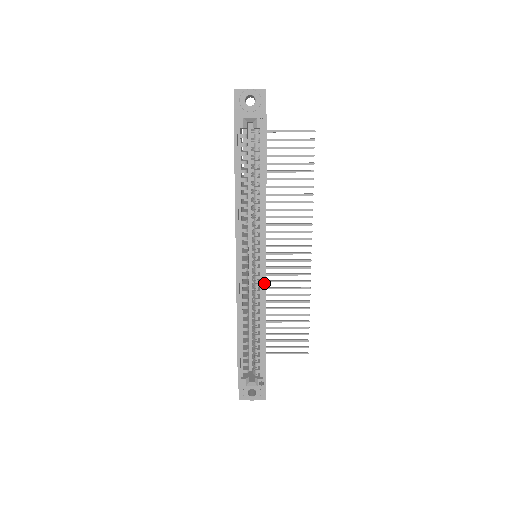
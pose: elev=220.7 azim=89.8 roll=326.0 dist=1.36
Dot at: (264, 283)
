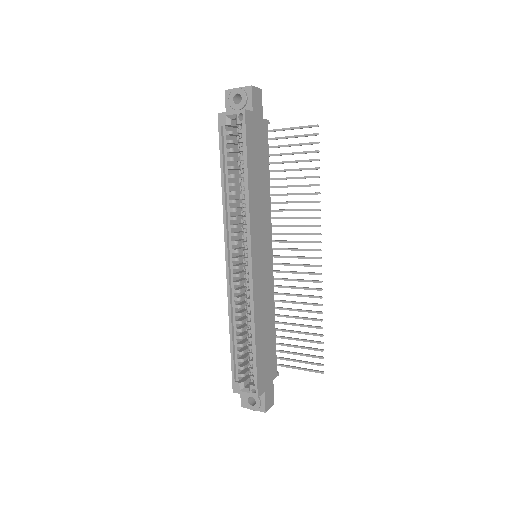
Dot at: (251, 282)
